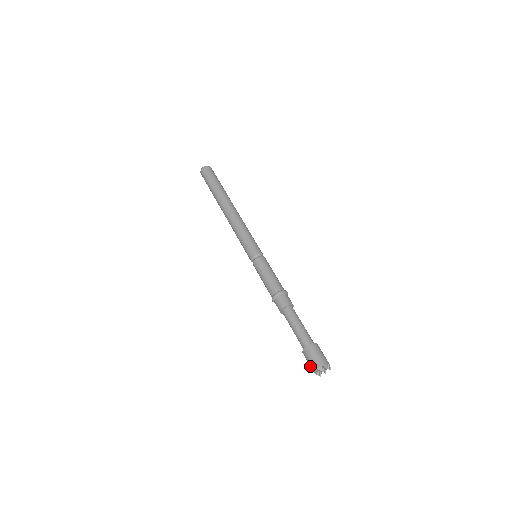
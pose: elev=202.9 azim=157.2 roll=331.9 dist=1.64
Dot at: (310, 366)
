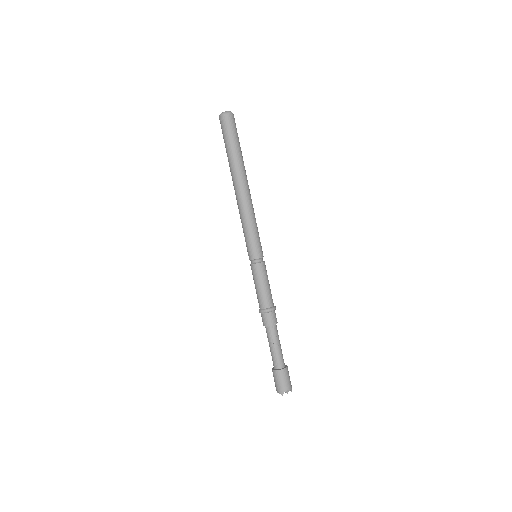
Dot at: (277, 385)
